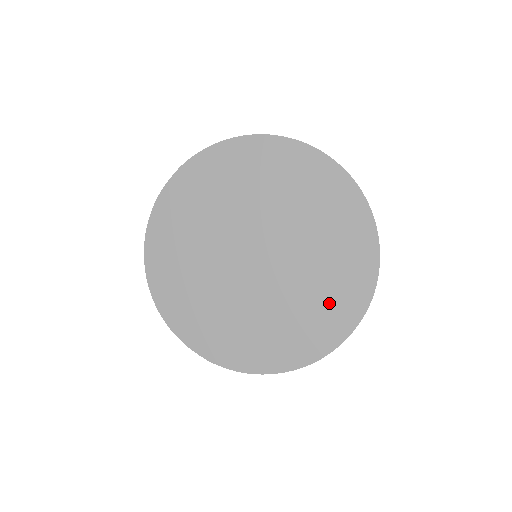
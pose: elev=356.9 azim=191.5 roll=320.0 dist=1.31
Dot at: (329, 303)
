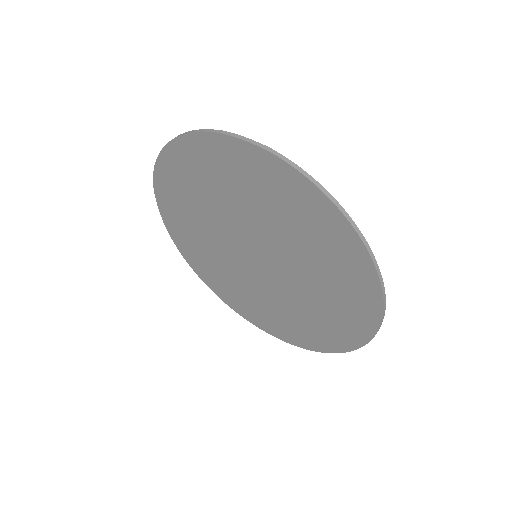
Dot at: (270, 317)
